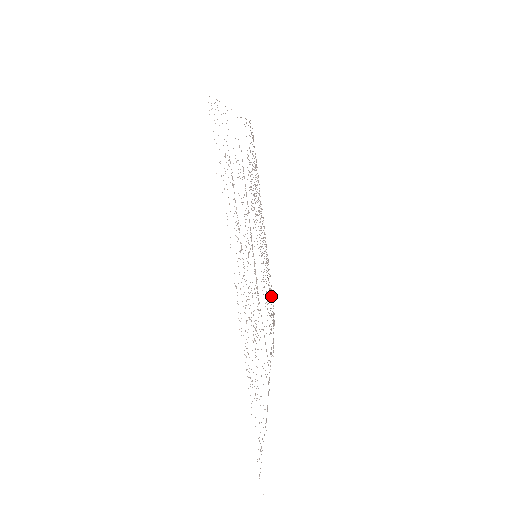
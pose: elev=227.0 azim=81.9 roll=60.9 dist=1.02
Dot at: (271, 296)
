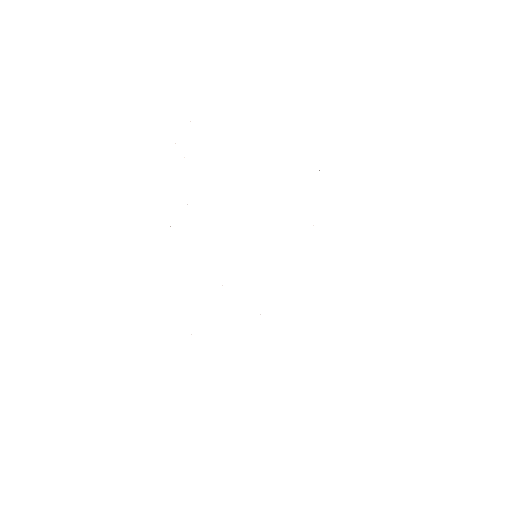
Dot at: occluded
